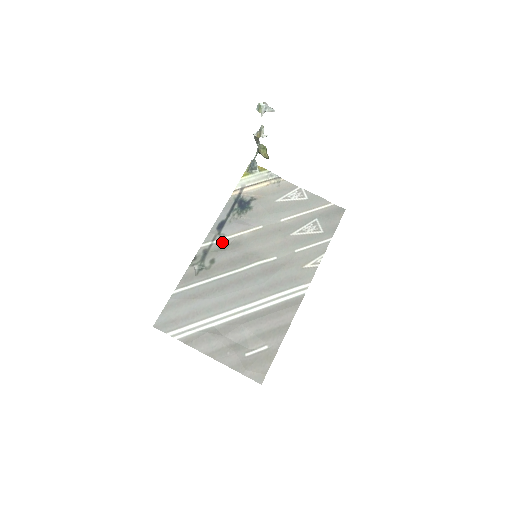
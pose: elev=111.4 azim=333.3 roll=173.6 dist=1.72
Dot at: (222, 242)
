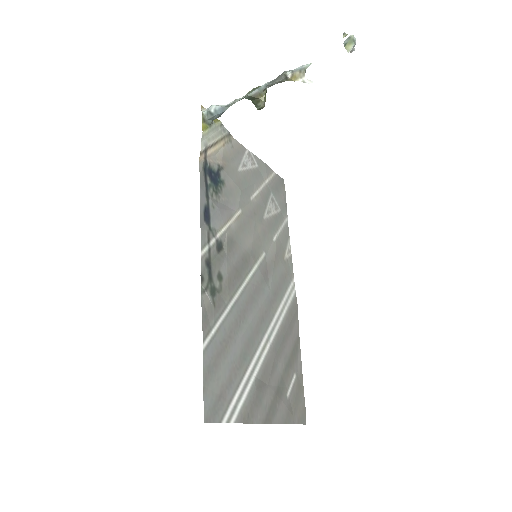
Dot at: (217, 242)
